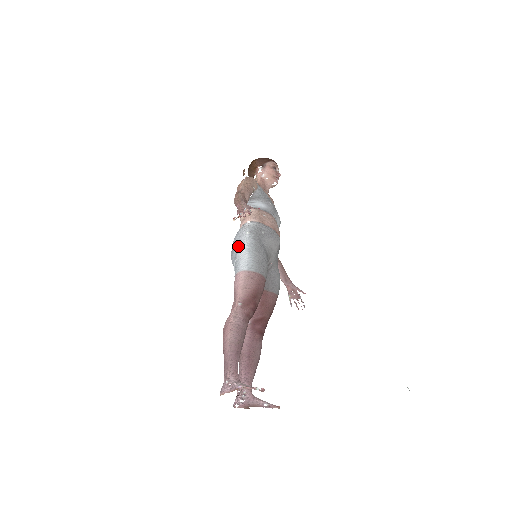
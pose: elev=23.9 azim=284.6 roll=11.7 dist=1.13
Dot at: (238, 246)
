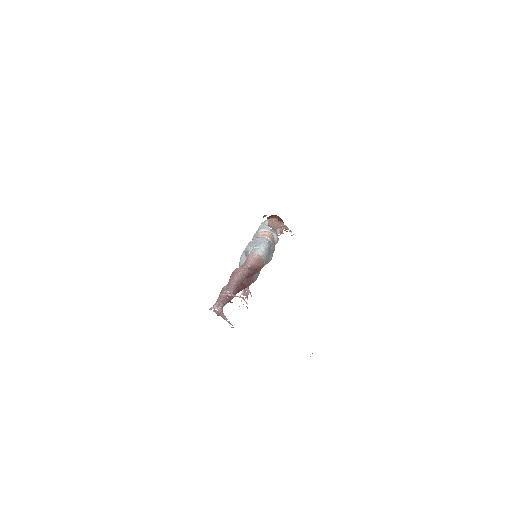
Dot at: (260, 242)
